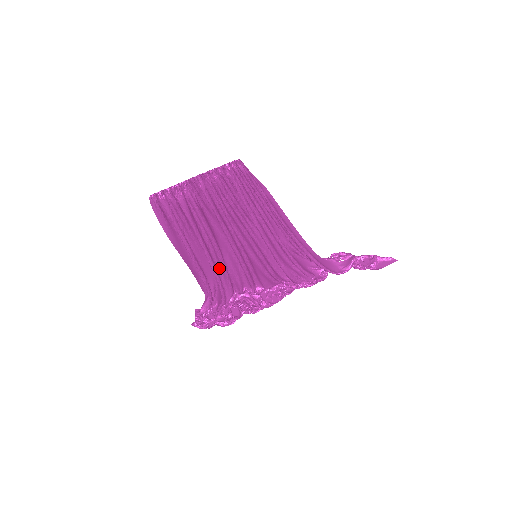
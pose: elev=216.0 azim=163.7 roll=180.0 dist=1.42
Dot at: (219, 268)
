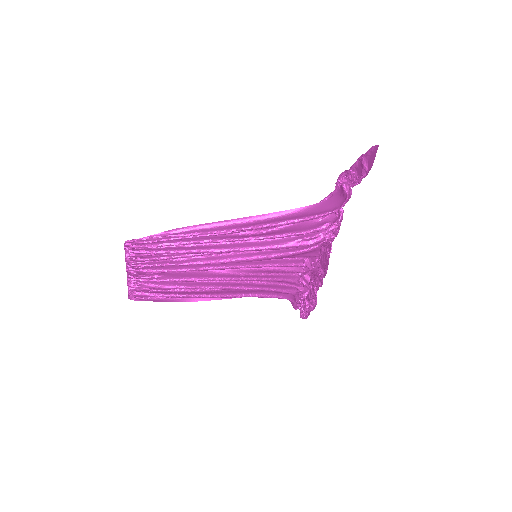
Dot at: occluded
